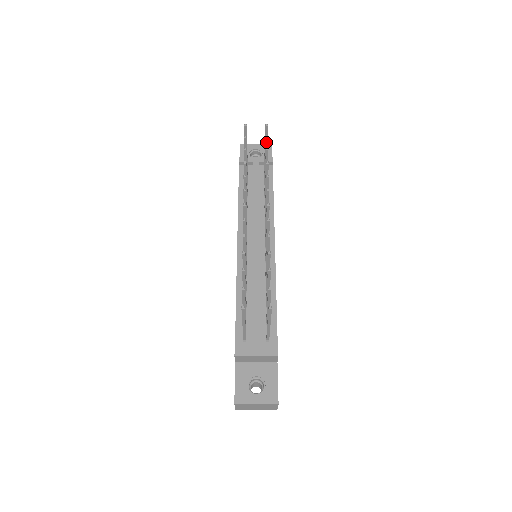
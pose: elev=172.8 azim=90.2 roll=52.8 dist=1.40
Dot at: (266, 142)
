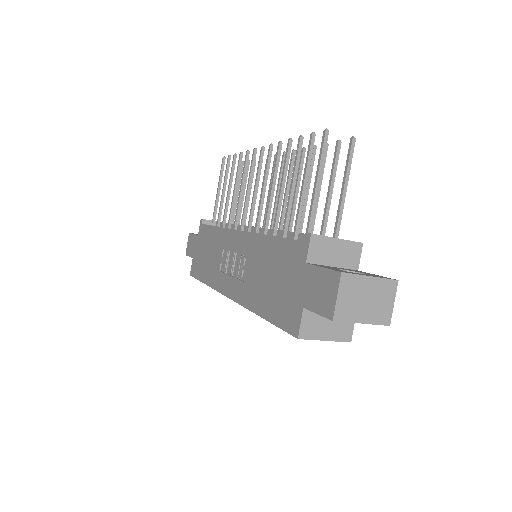
Dot at: (247, 166)
